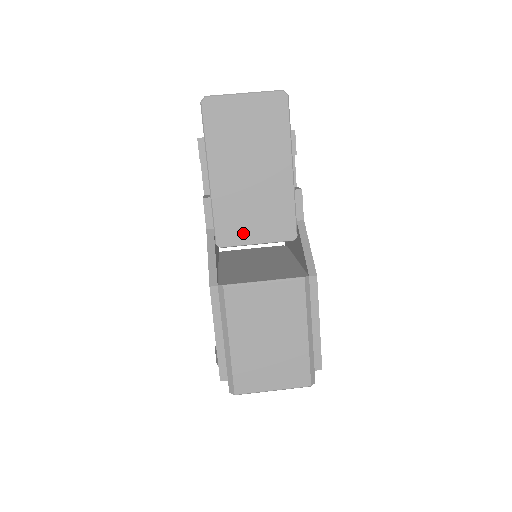
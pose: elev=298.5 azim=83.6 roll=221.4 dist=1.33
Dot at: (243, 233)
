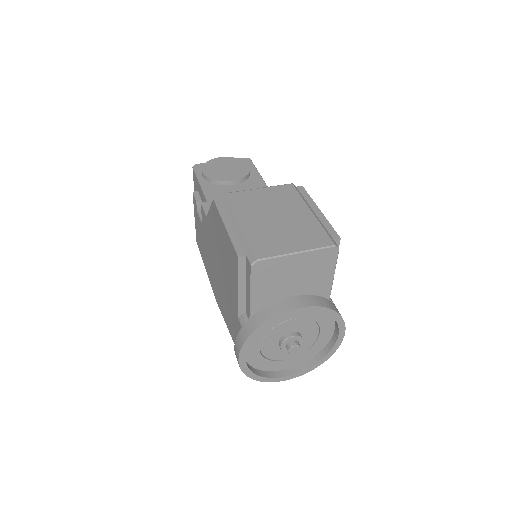
Dot at: occluded
